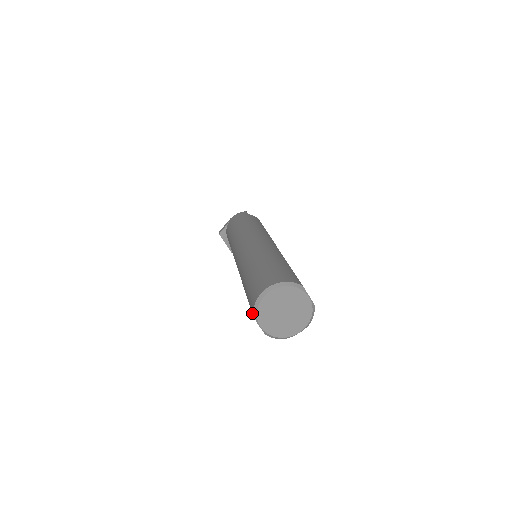
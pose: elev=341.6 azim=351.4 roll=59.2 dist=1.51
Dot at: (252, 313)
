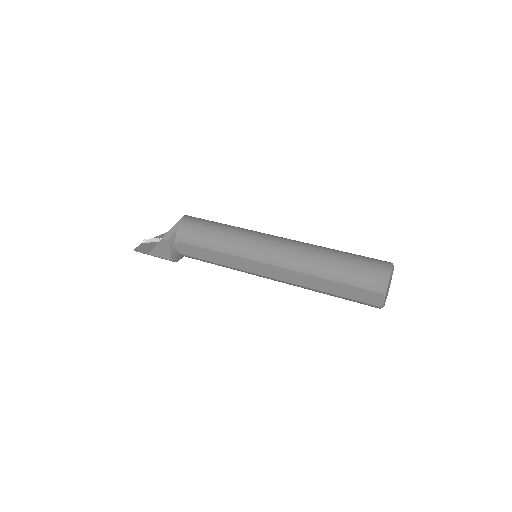
Dot at: (378, 291)
